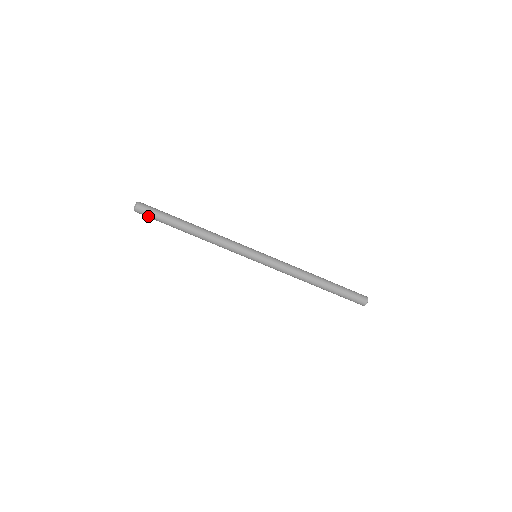
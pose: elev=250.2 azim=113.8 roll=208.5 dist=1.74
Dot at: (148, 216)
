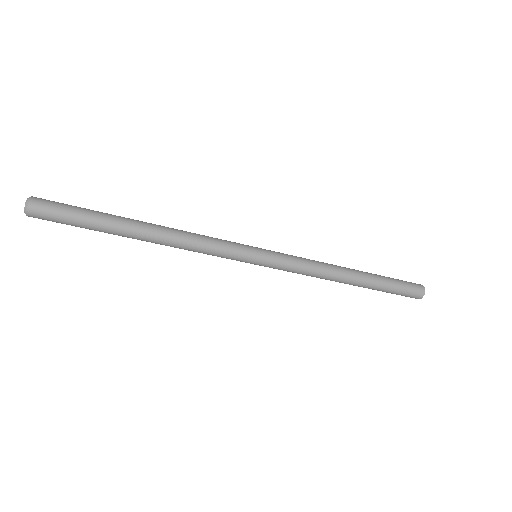
Dot at: occluded
